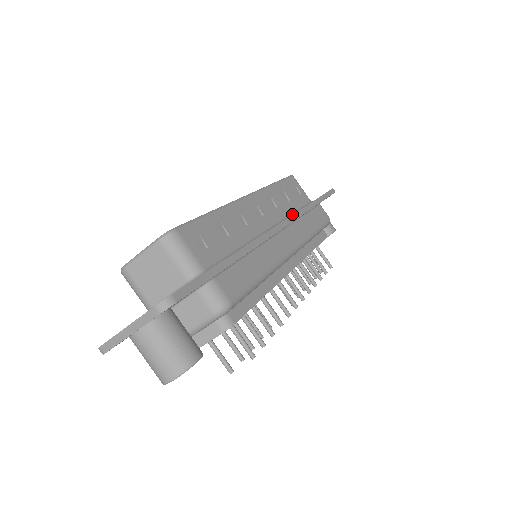
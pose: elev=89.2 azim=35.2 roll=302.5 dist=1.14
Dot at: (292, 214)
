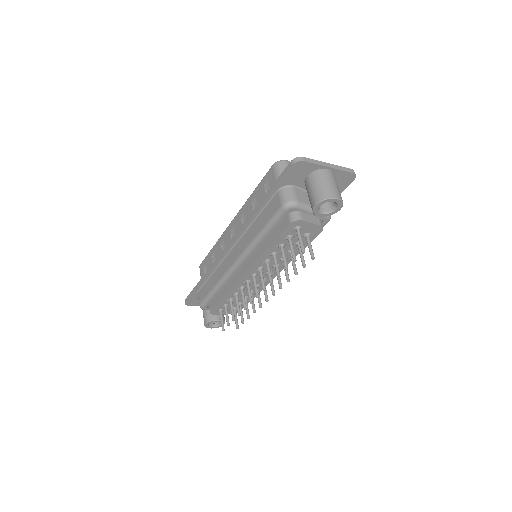
Dot at: occluded
